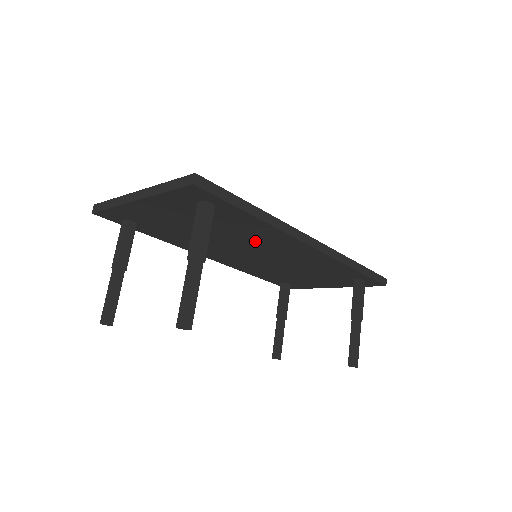
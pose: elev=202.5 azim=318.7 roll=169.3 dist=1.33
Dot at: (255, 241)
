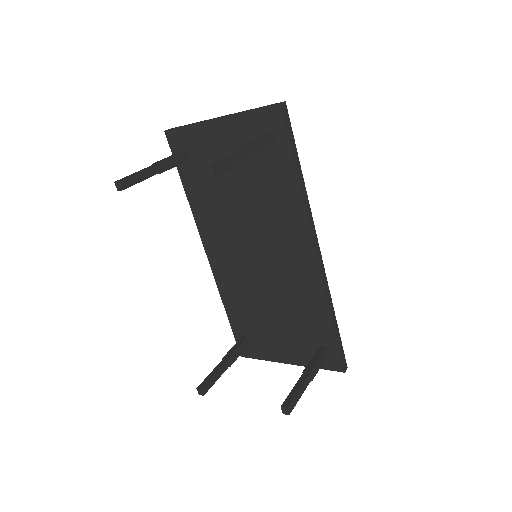
Dot at: (271, 226)
